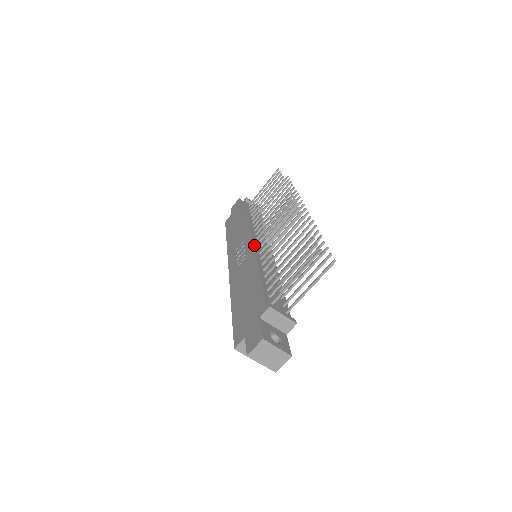
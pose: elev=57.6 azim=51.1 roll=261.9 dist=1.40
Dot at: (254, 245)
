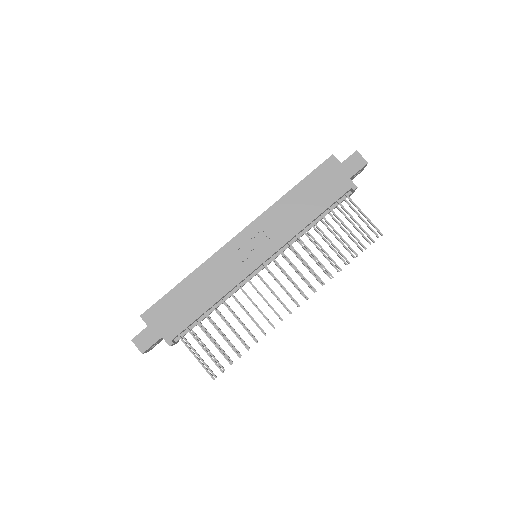
Dot at: (255, 270)
